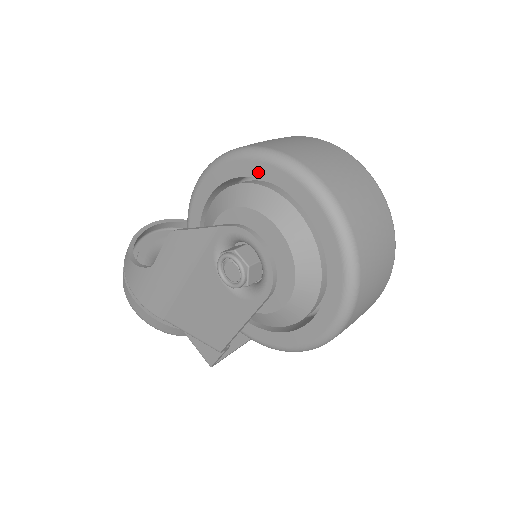
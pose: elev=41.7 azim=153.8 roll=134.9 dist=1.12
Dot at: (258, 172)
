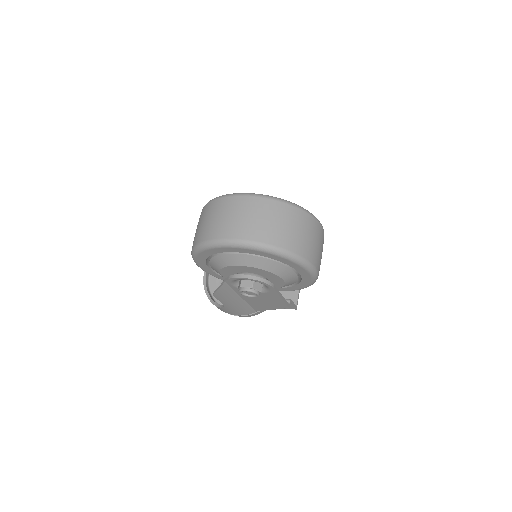
Dot at: (211, 253)
